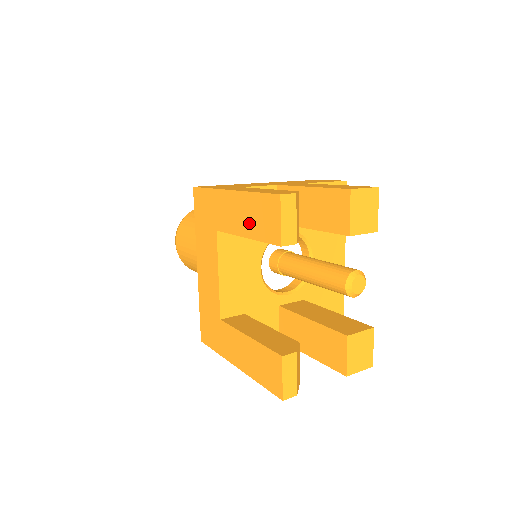
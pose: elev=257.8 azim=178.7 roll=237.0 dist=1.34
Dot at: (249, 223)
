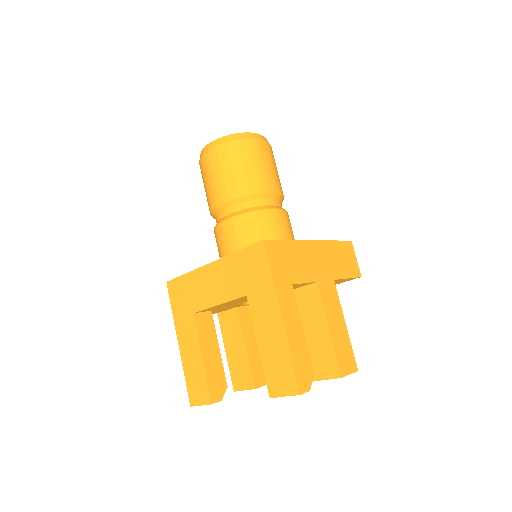
Dot at: (269, 351)
